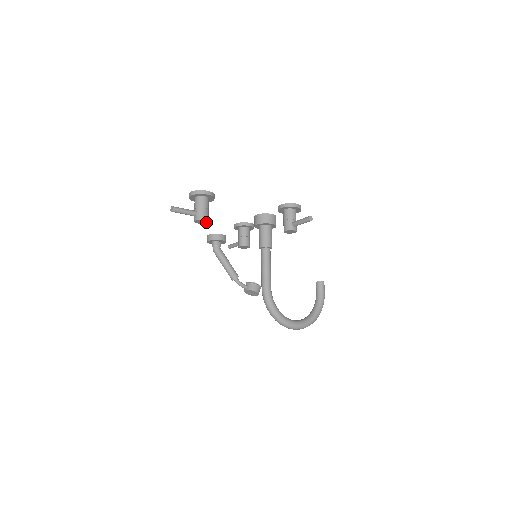
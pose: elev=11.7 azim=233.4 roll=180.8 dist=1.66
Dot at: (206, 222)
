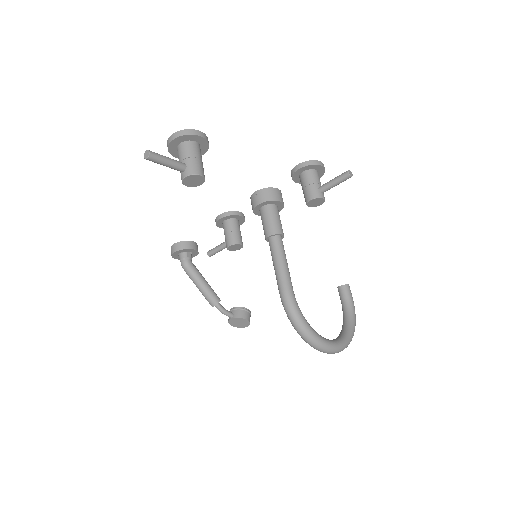
Dot at: (200, 182)
